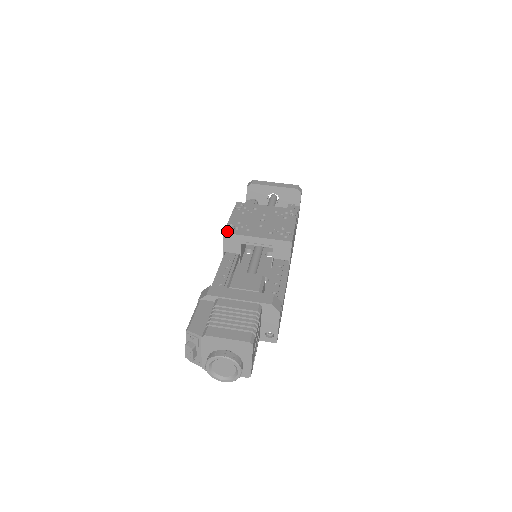
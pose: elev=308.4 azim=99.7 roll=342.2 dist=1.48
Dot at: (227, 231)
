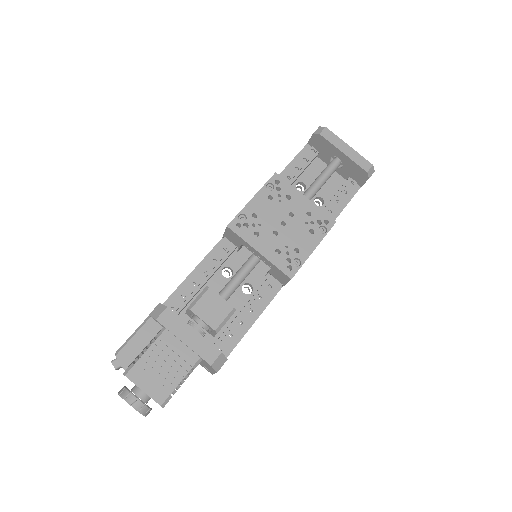
Dot at: (232, 225)
